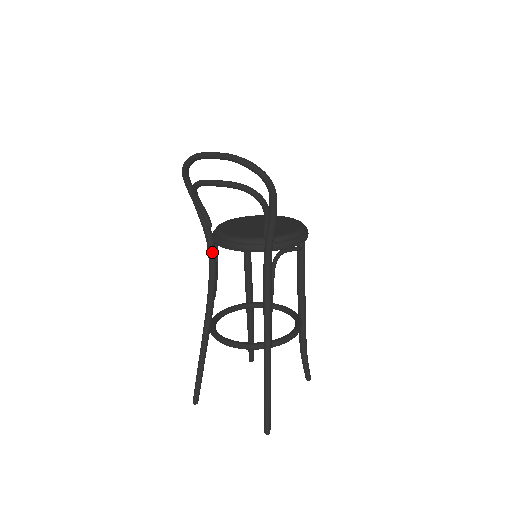
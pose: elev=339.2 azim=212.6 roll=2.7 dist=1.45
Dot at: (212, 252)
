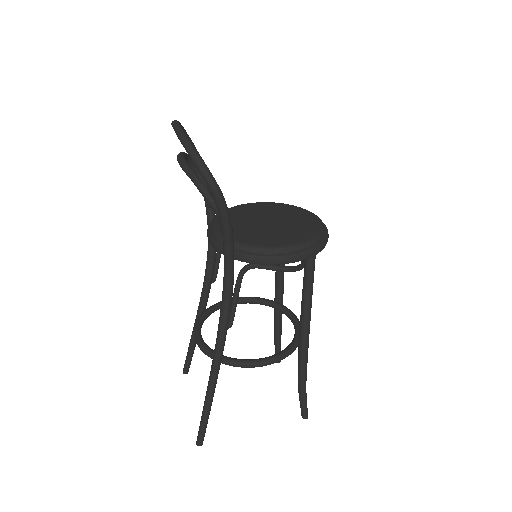
Dot at: occluded
